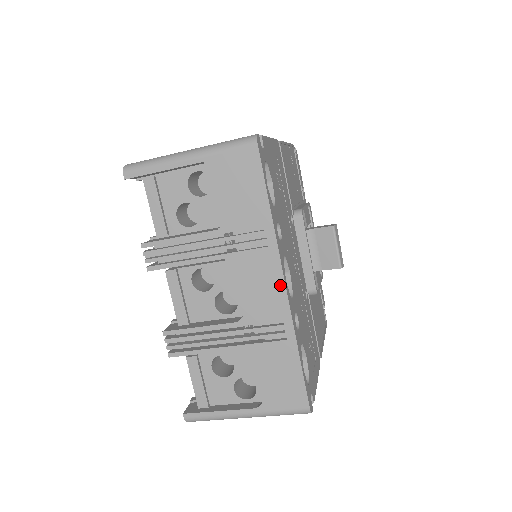
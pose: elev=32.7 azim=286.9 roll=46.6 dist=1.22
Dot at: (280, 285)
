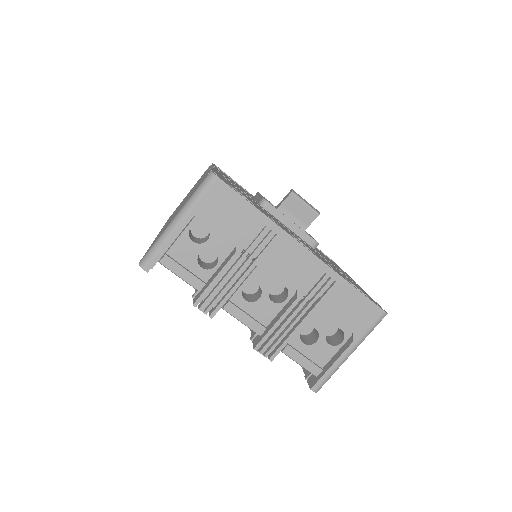
Dot at: (304, 252)
